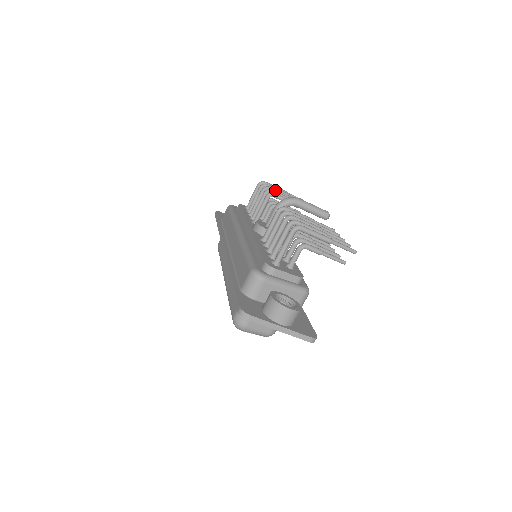
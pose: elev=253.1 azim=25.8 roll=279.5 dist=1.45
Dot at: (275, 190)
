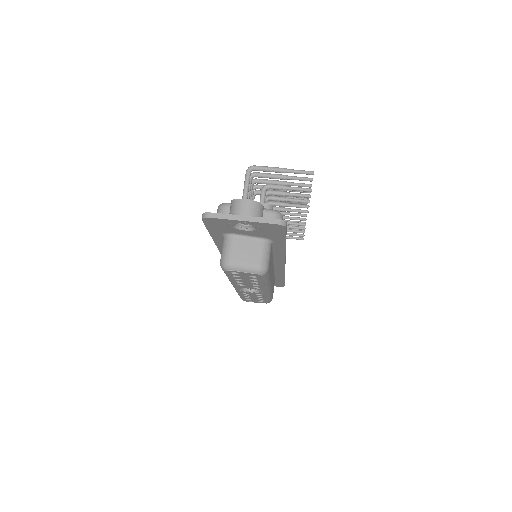
Dot at: occluded
